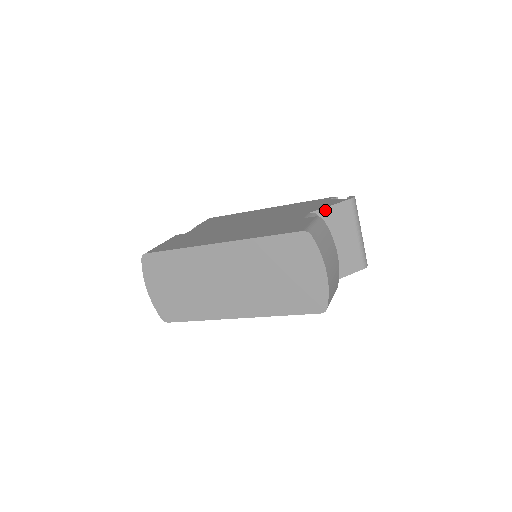
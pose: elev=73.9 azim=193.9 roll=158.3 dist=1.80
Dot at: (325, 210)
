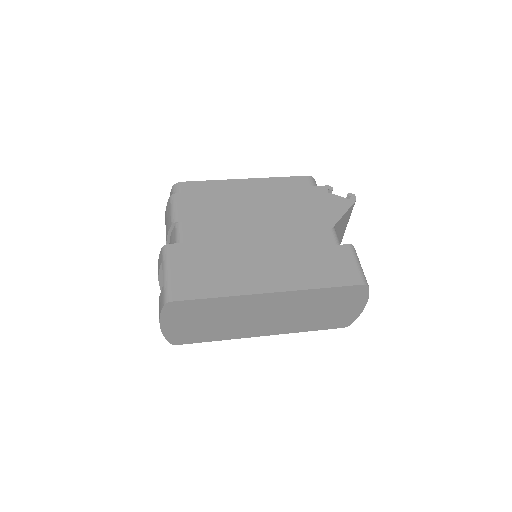
Dot at: (340, 221)
